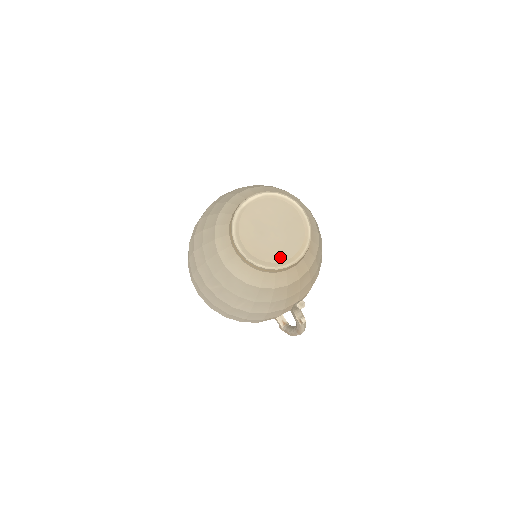
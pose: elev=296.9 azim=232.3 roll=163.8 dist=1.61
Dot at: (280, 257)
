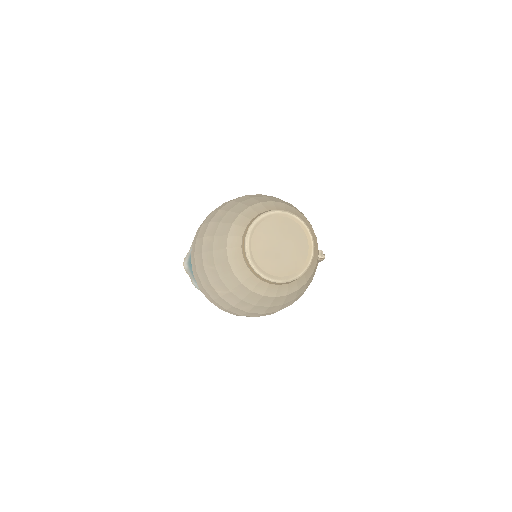
Dot at: (303, 256)
